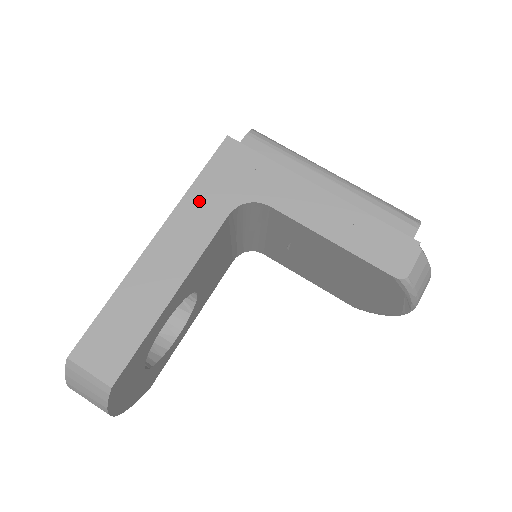
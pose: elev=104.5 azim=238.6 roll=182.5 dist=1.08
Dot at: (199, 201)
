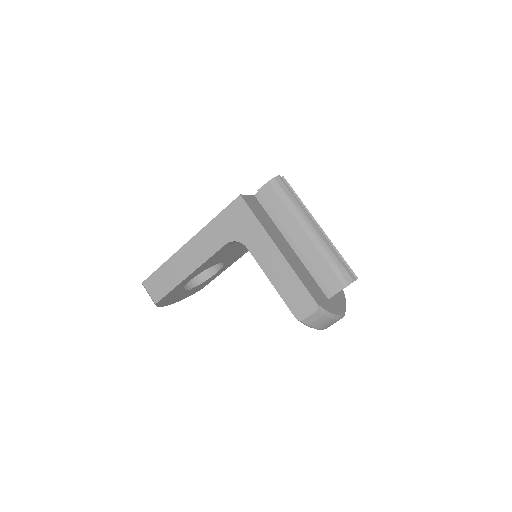
Dot at: (214, 230)
